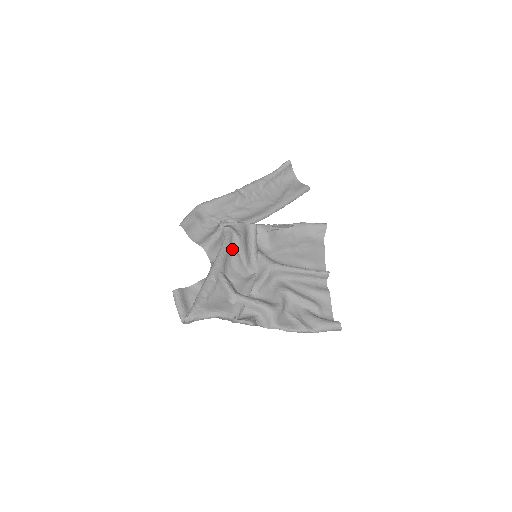
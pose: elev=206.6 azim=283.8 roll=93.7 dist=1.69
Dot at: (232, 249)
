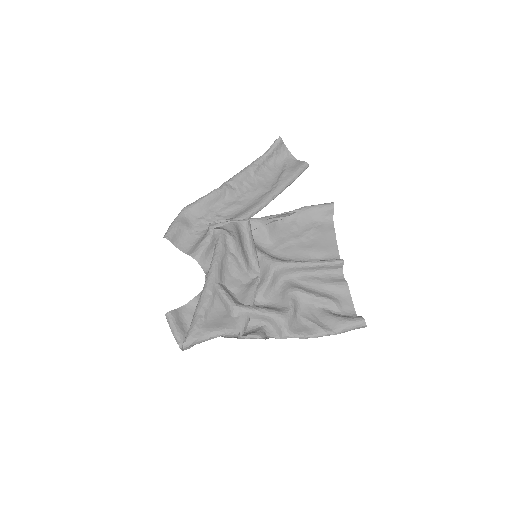
Dot at: (227, 253)
